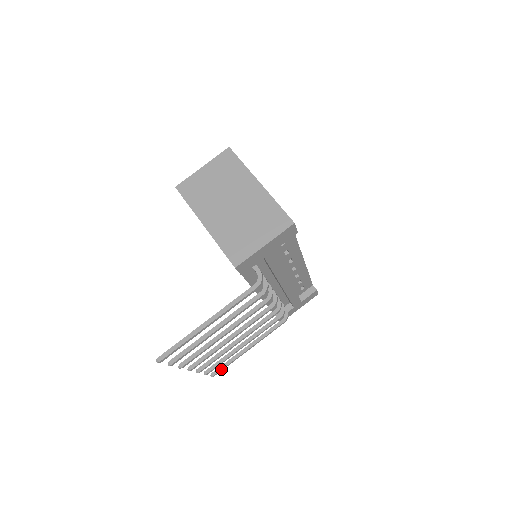
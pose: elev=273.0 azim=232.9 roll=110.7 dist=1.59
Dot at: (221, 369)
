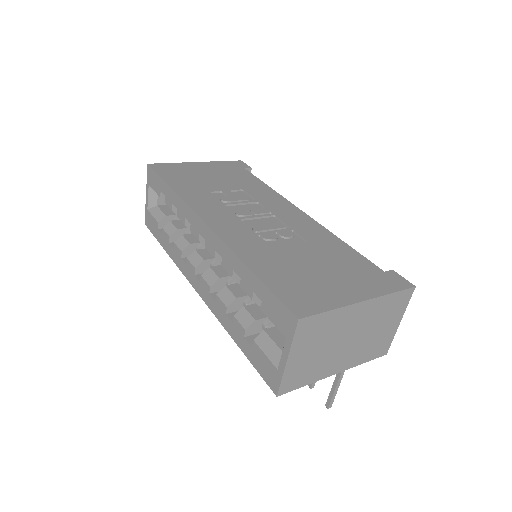
Dot at: occluded
